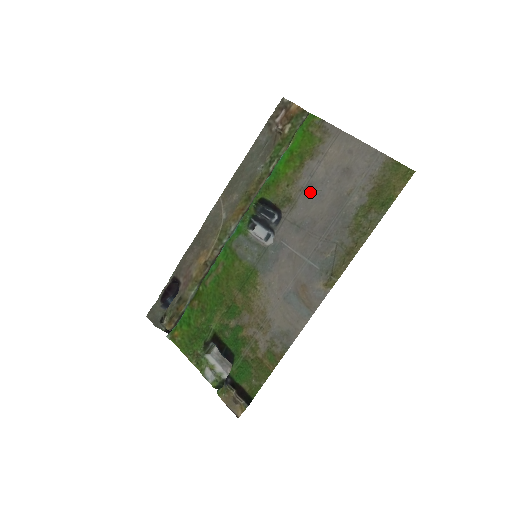
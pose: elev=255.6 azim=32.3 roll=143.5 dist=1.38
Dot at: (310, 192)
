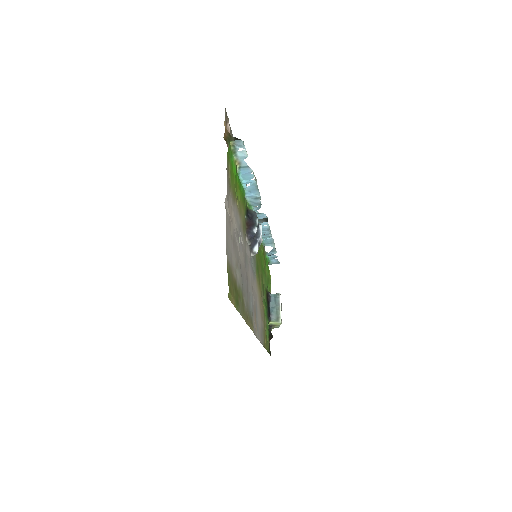
Dot at: (239, 236)
